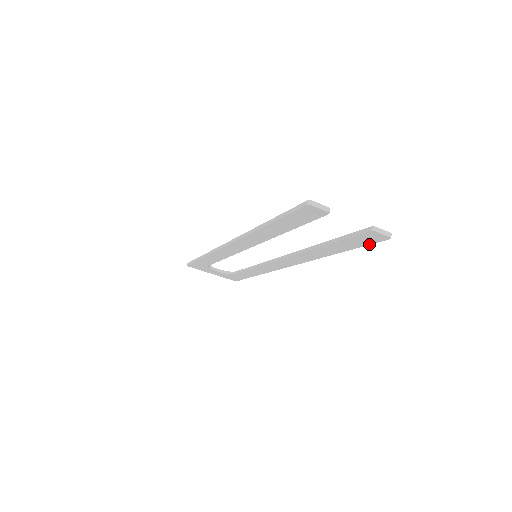
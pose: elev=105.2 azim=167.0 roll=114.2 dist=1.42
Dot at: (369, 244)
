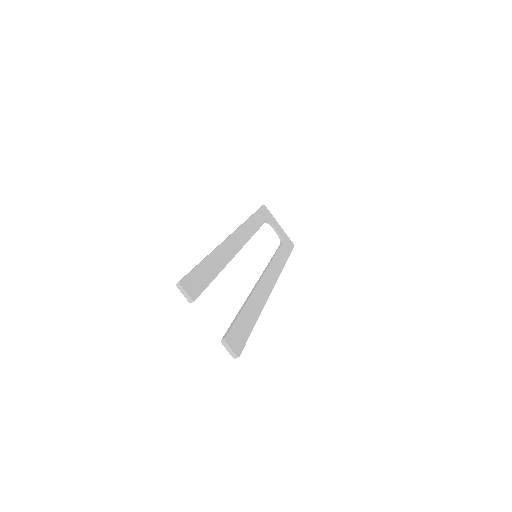
Dot at: occluded
